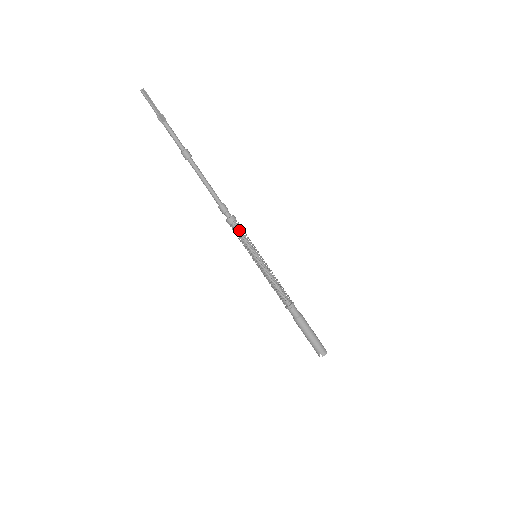
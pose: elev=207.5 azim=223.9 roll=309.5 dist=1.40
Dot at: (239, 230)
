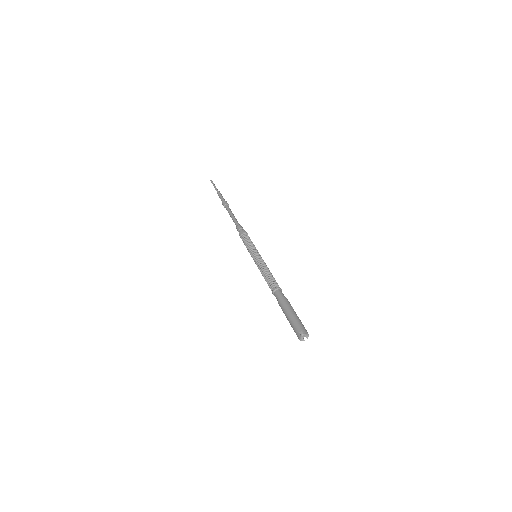
Dot at: (248, 239)
